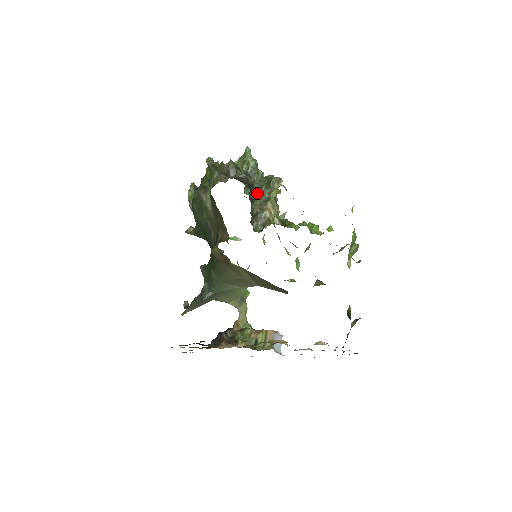
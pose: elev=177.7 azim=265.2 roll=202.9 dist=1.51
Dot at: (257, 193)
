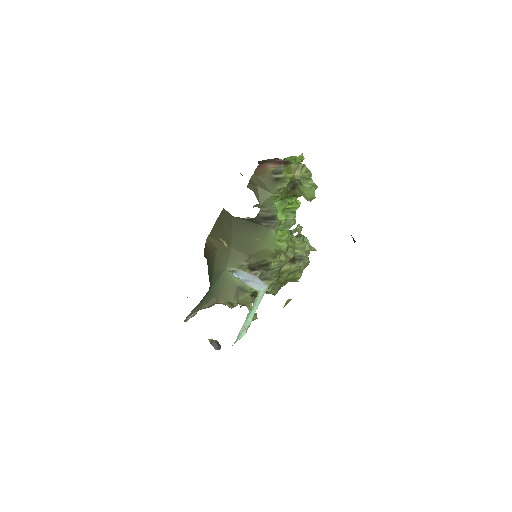
Dot at: occluded
